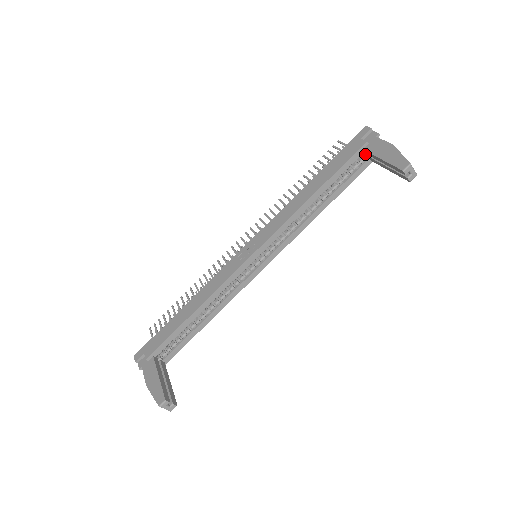
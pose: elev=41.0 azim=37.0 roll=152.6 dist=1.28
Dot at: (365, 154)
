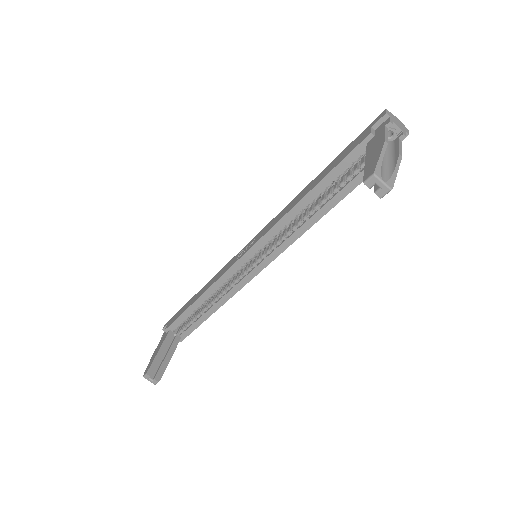
Dot at: occluded
